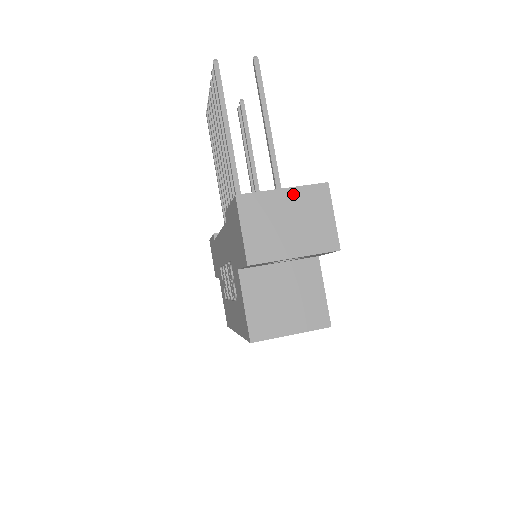
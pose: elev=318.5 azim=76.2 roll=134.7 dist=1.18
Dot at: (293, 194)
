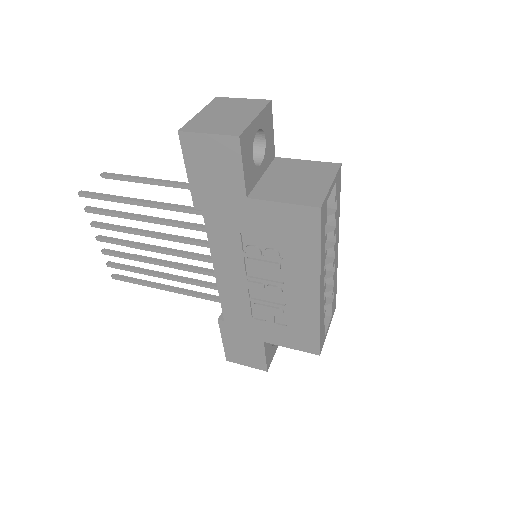
Dot at: (208, 110)
